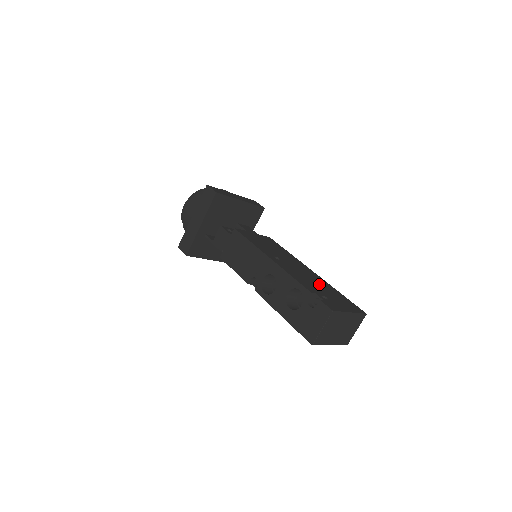
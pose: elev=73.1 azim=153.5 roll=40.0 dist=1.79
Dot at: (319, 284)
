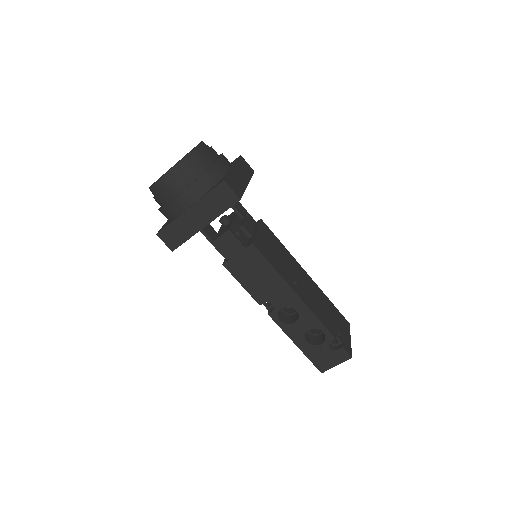
Dot at: (324, 304)
